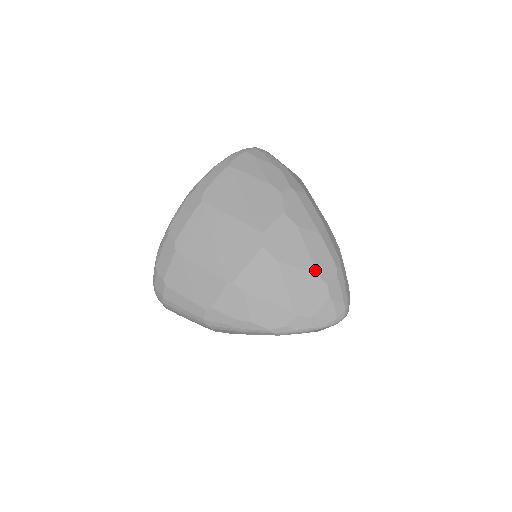
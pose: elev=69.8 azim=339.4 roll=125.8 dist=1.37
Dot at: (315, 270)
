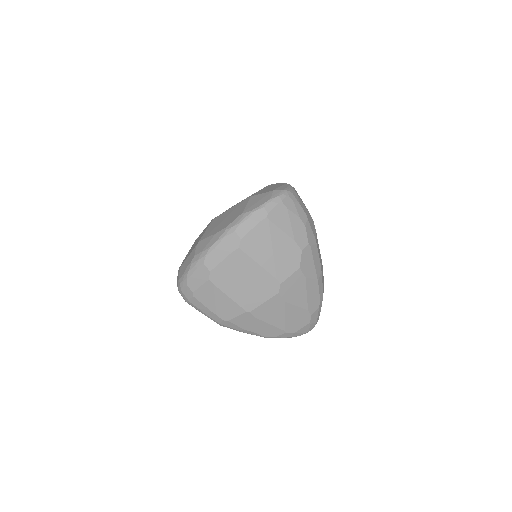
Dot at: (307, 307)
